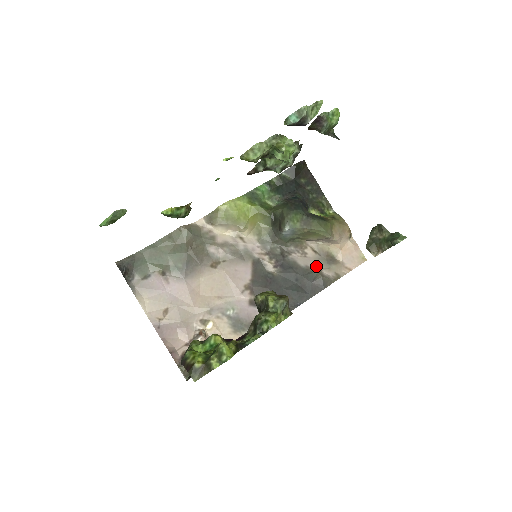
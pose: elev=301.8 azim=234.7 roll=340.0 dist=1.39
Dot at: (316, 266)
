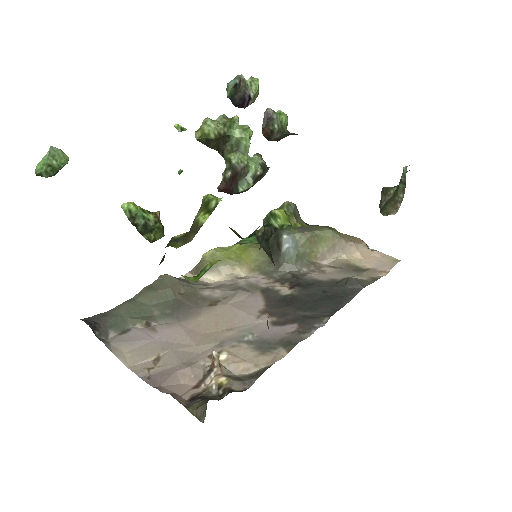
Dot at: (342, 277)
